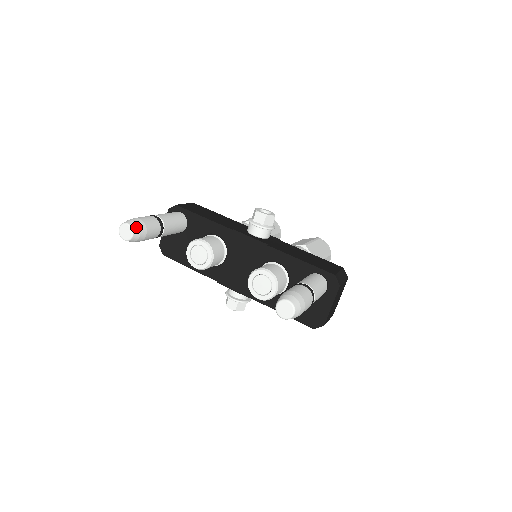
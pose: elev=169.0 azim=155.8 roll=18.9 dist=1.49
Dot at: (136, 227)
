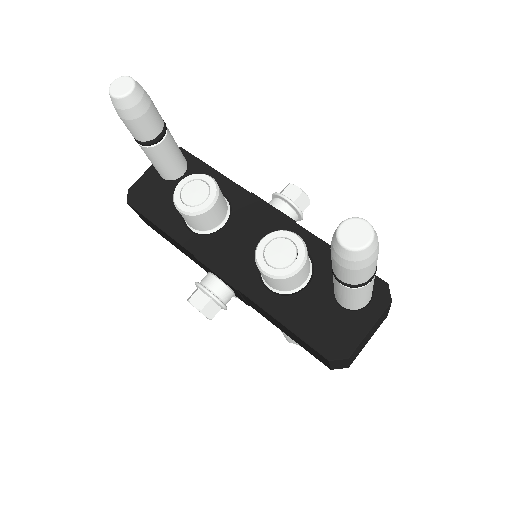
Dot at: (140, 89)
